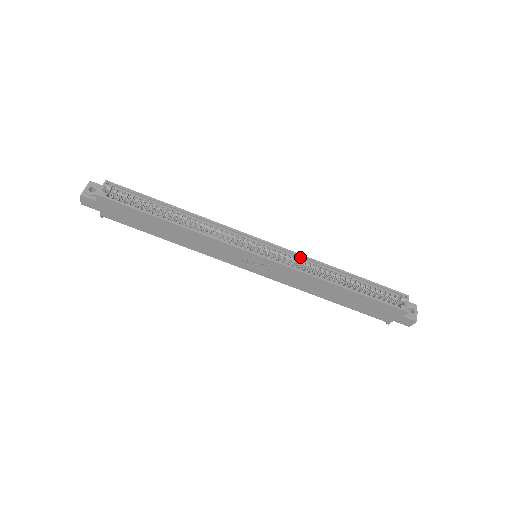
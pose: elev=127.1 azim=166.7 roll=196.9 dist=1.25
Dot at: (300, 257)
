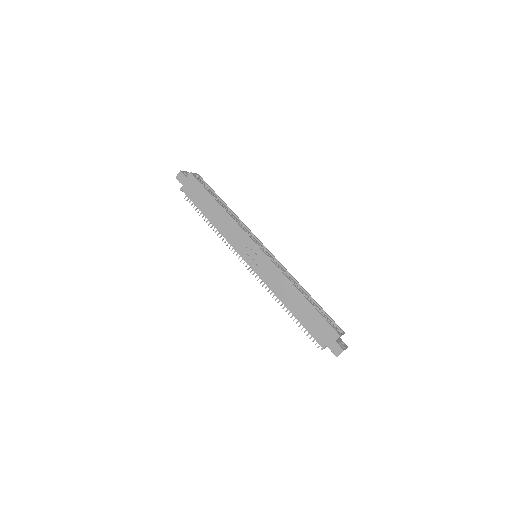
Dot at: (284, 269)
